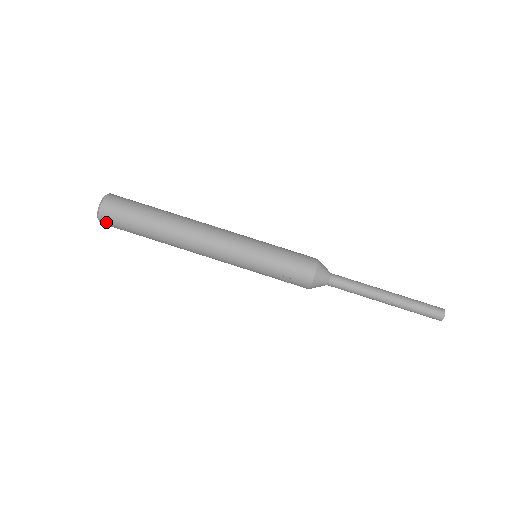
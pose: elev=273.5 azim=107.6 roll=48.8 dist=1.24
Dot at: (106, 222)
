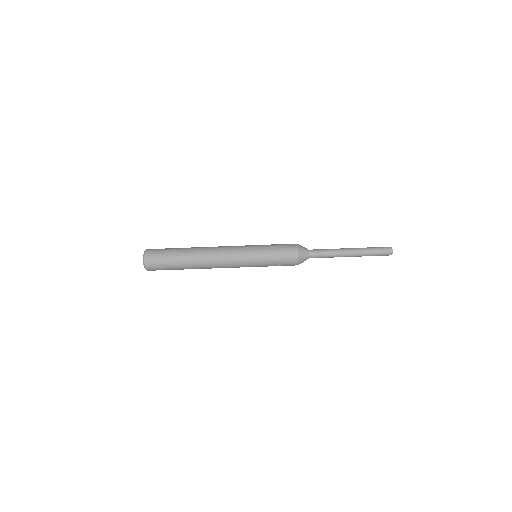
Dot at: (152, 270)
